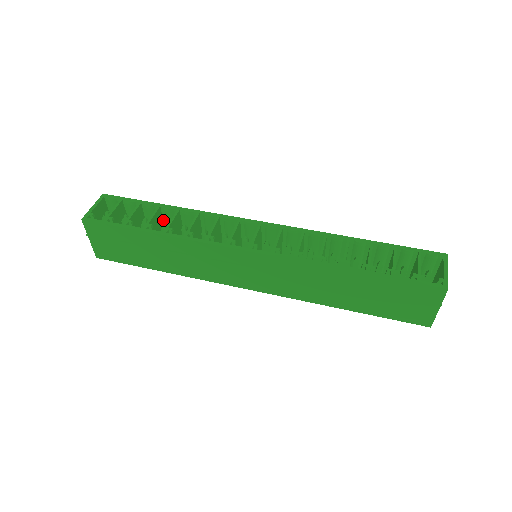
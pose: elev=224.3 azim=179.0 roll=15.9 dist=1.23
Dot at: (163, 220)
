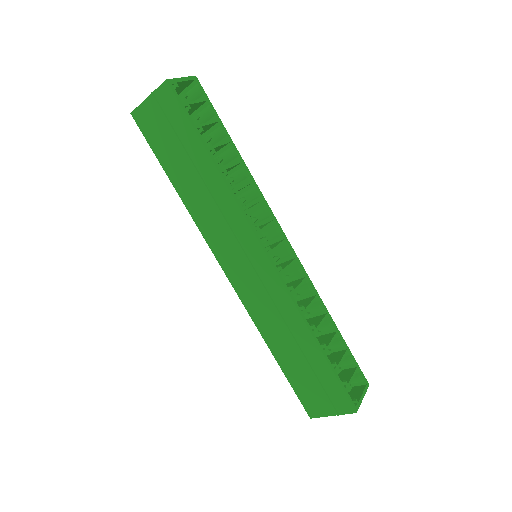
Dot at: (217, 151)
